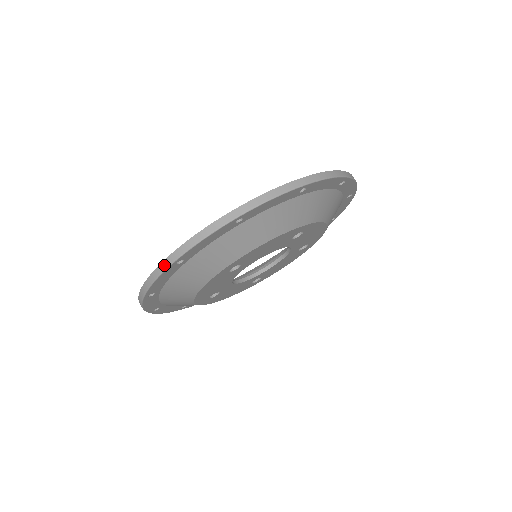
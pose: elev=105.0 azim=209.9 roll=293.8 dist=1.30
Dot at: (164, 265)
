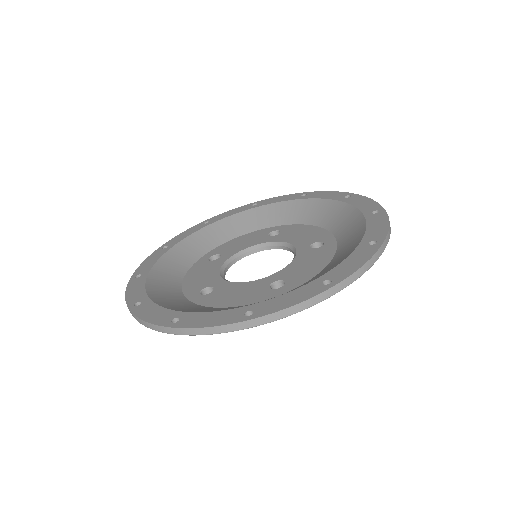
Dot at: occluded
